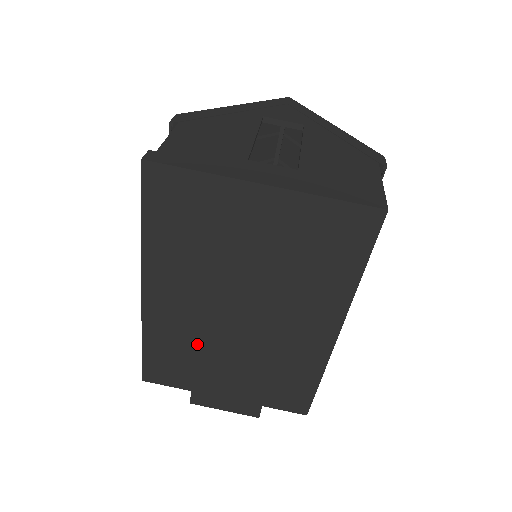
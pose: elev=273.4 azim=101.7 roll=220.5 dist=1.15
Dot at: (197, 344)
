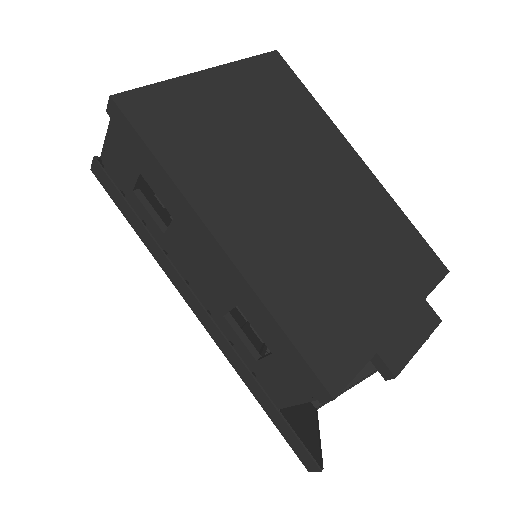
Dot at: (314, 269)
